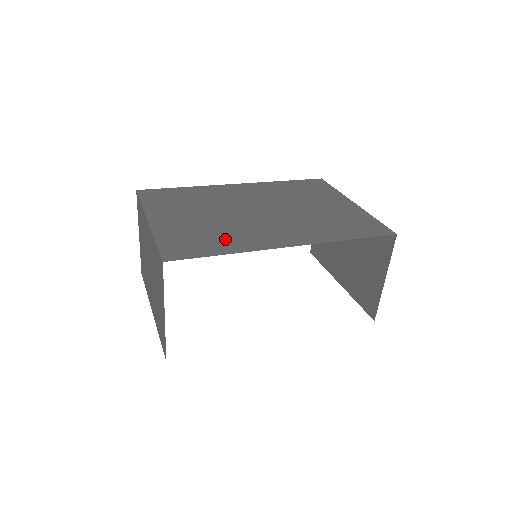
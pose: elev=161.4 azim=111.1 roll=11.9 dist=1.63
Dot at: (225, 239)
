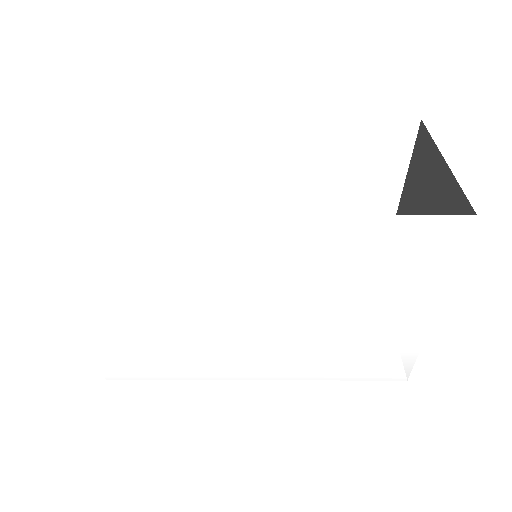
Dot at: occluded
